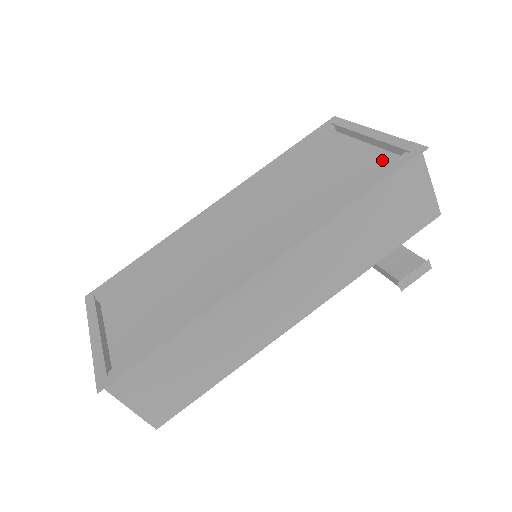
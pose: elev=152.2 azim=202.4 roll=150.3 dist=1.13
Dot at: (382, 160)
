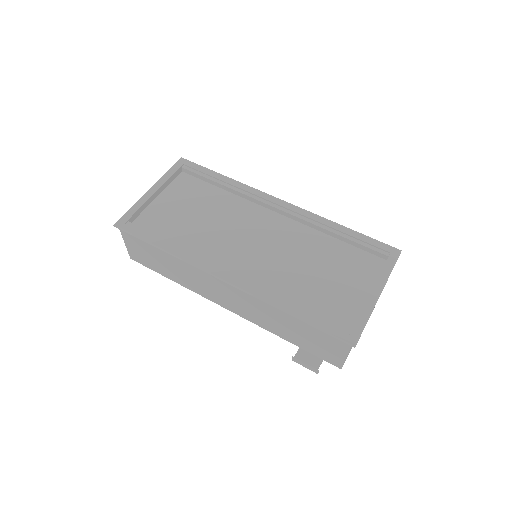
Dot at: (347, 315)
